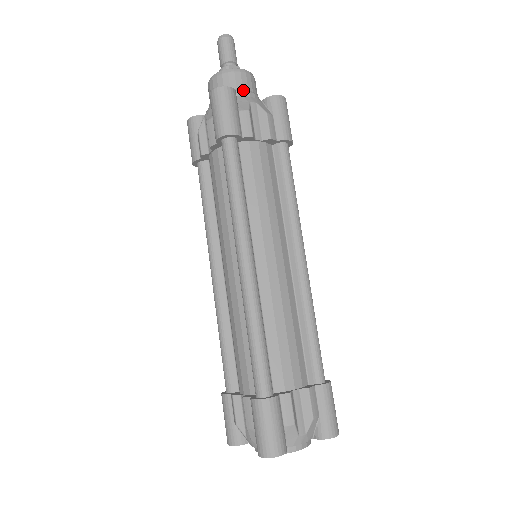
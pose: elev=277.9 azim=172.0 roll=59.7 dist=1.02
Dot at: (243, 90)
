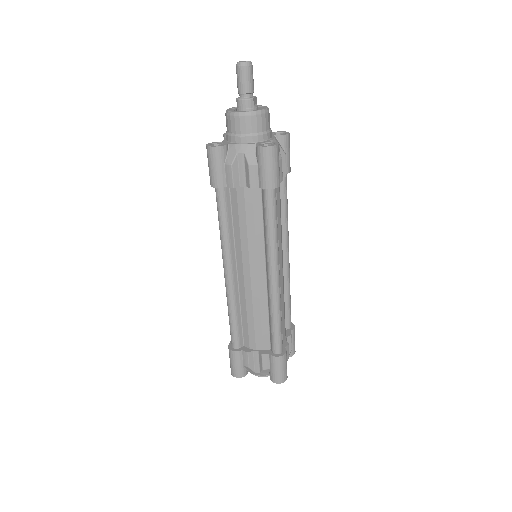
Dot at: (270, 131)
